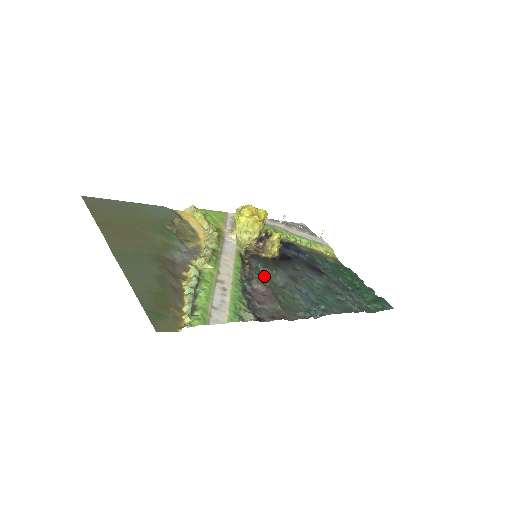
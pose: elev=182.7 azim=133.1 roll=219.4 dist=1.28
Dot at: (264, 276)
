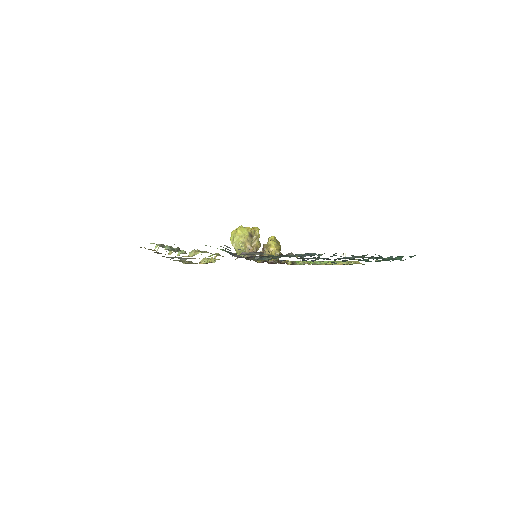
Dot at: occluded
